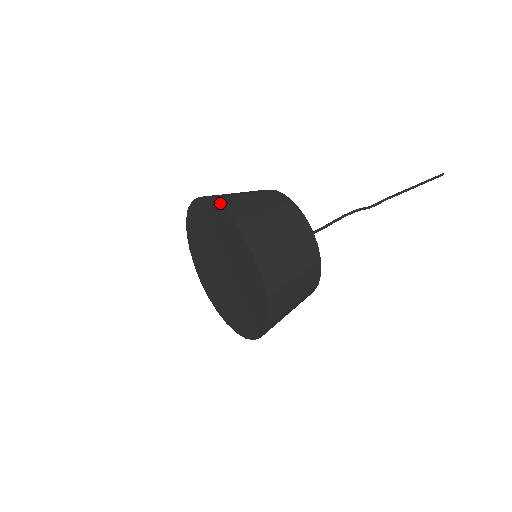
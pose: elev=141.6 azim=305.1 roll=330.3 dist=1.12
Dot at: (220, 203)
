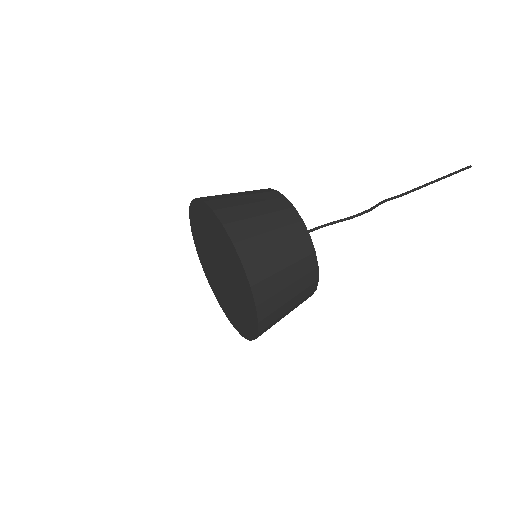
Dot at: (235, 239)
